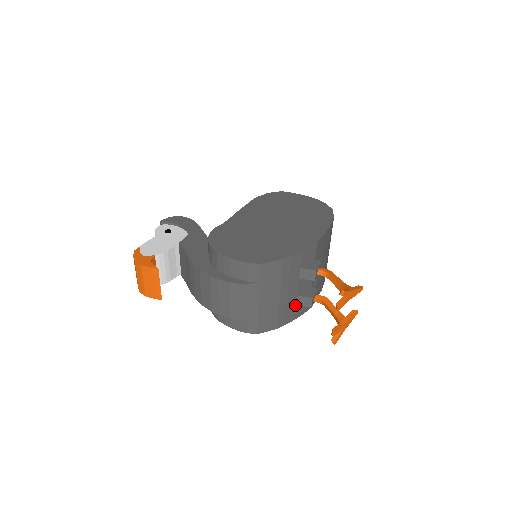
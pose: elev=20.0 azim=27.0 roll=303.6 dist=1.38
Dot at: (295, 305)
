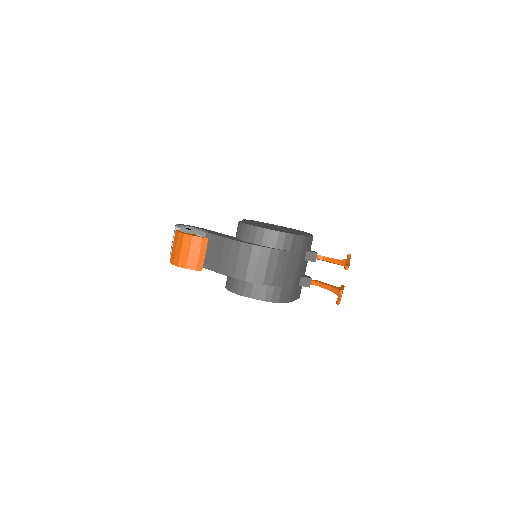
Dot at: (298, 285)
